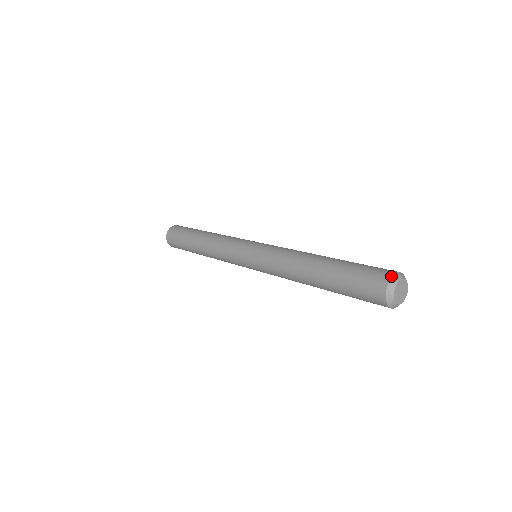
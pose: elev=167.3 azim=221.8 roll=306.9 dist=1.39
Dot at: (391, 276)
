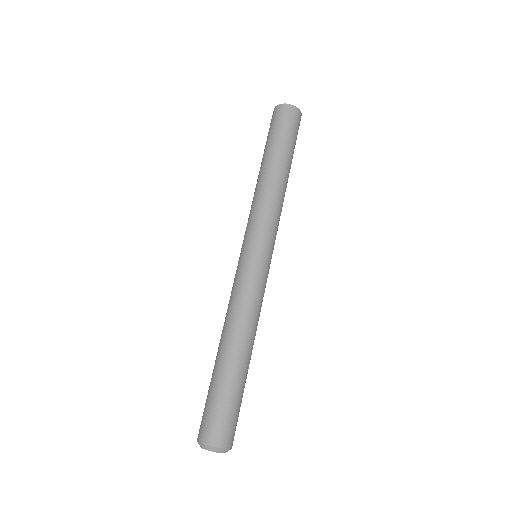
Dot at: (203, 443)
